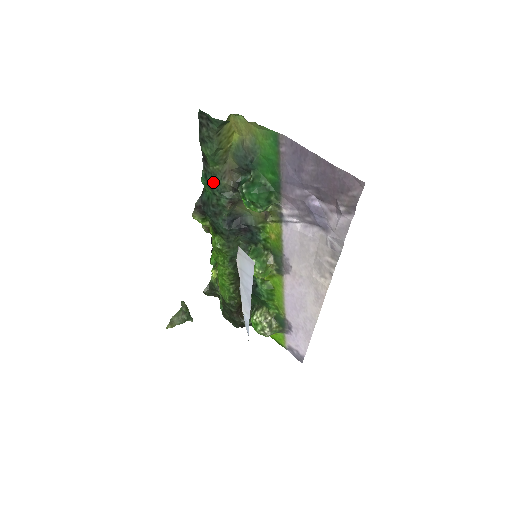
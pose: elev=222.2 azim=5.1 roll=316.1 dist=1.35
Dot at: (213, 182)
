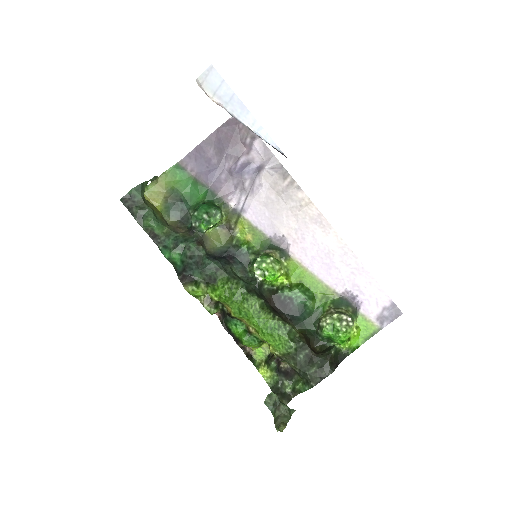
Dot at: (173, 241)
